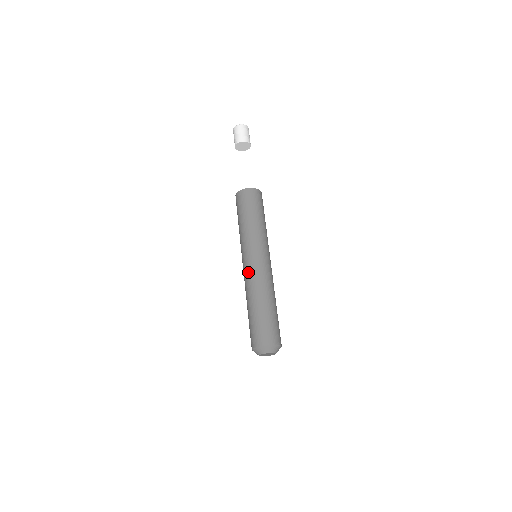
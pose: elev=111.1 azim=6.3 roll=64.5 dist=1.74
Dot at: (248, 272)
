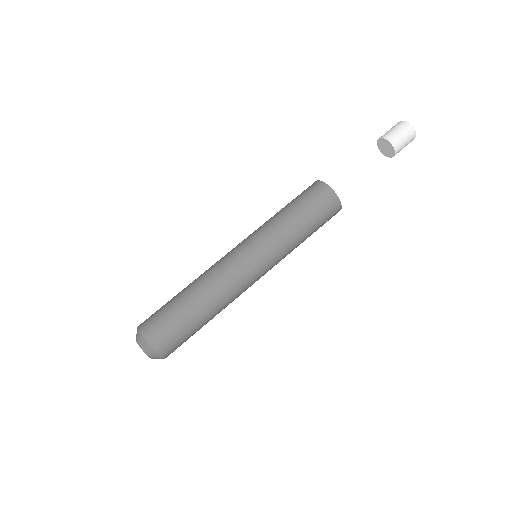
Dot at: (222, 257)
